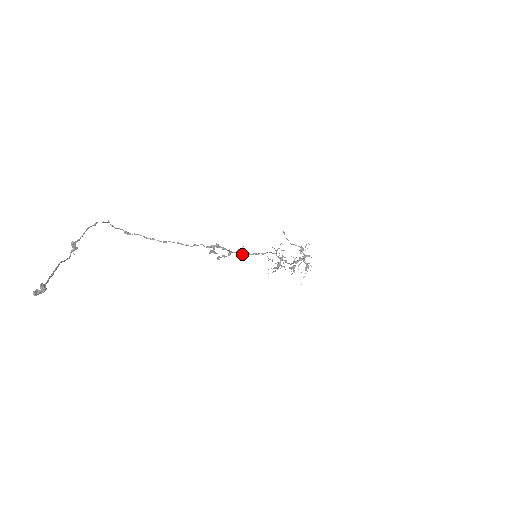
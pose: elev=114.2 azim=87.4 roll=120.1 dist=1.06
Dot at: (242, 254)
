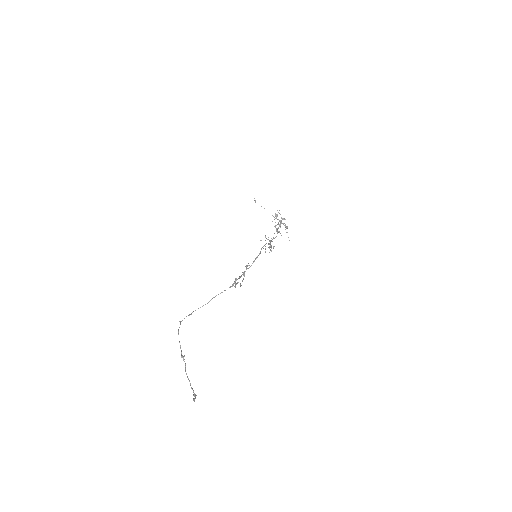
Dot at: occluded
